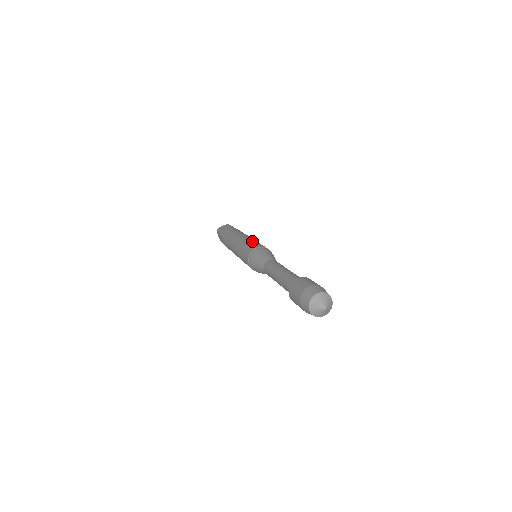
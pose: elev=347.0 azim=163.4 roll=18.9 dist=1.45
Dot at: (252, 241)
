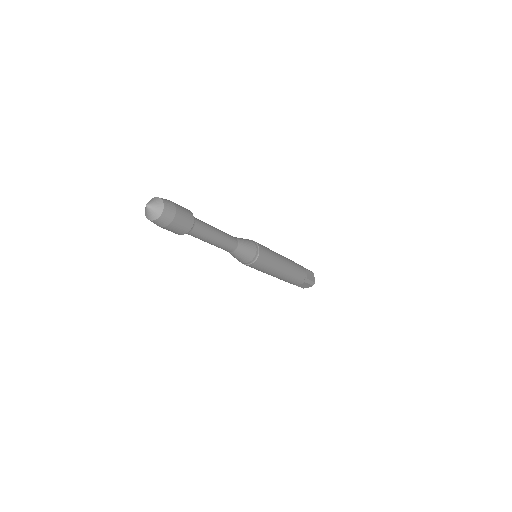
Dot at: occluded
